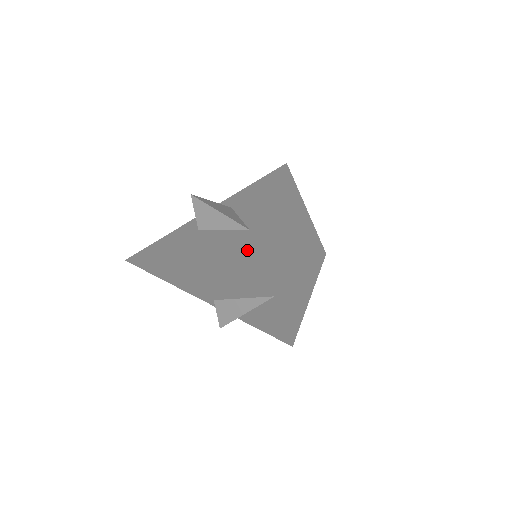
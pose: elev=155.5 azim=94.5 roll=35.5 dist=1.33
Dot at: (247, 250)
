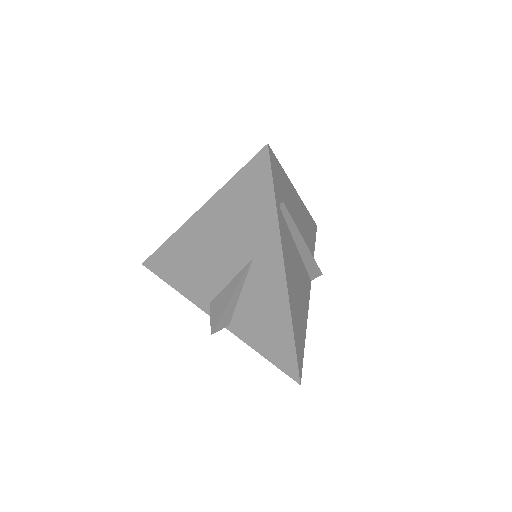
Dot at: occluded
